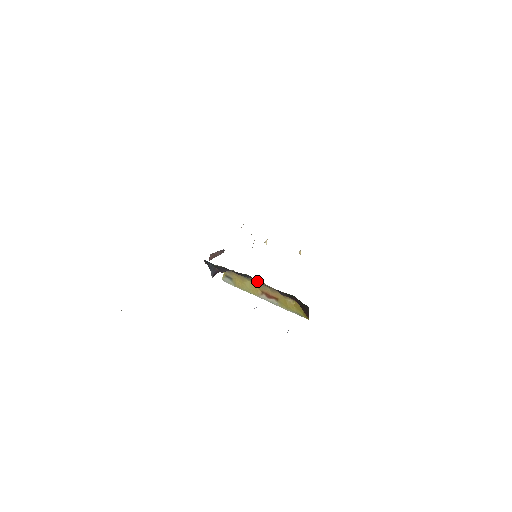
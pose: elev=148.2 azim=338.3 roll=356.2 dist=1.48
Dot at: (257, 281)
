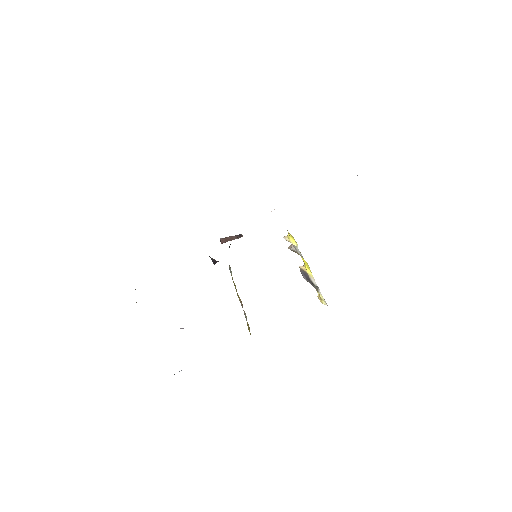
Dot at: occluded
